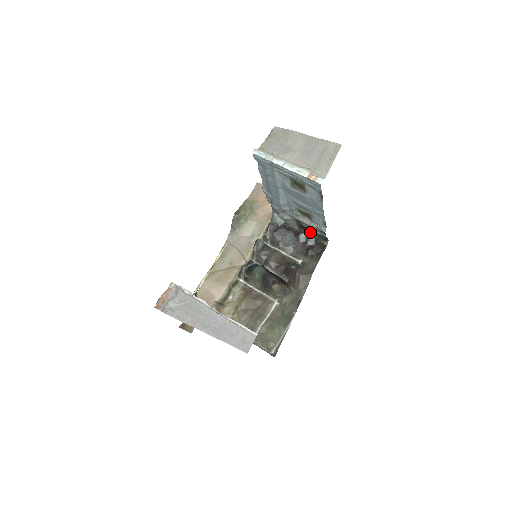
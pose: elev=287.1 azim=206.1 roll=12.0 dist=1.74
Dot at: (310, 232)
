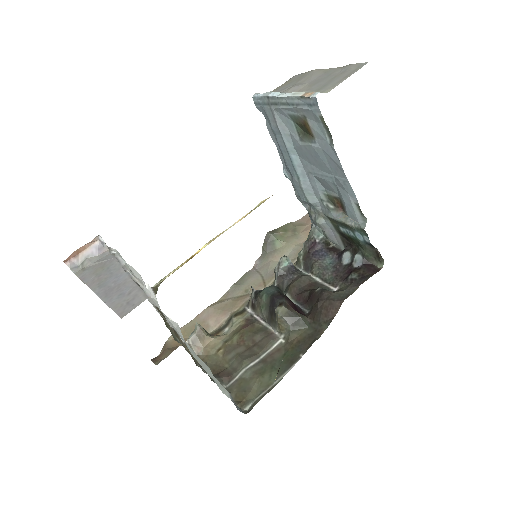
Dot at: (357, 247)
